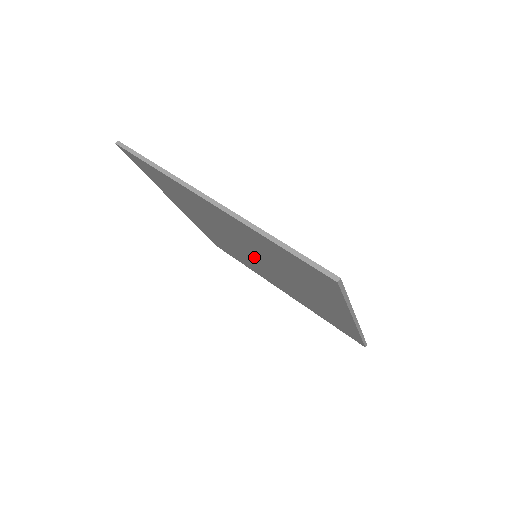
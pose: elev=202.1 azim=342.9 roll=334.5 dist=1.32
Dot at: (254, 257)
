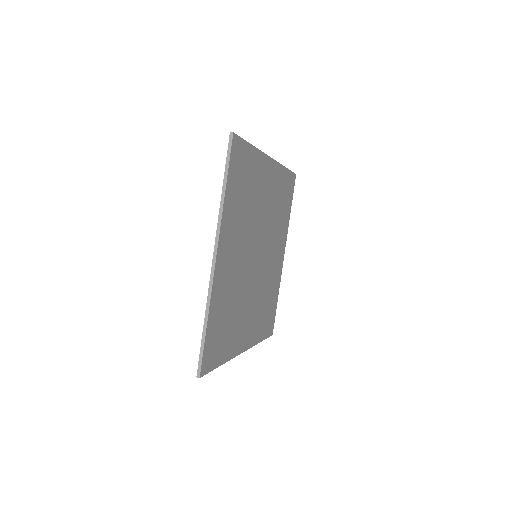
Dot at: occluded
